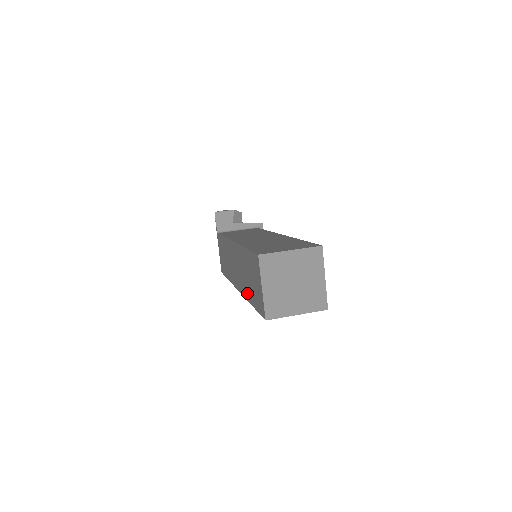
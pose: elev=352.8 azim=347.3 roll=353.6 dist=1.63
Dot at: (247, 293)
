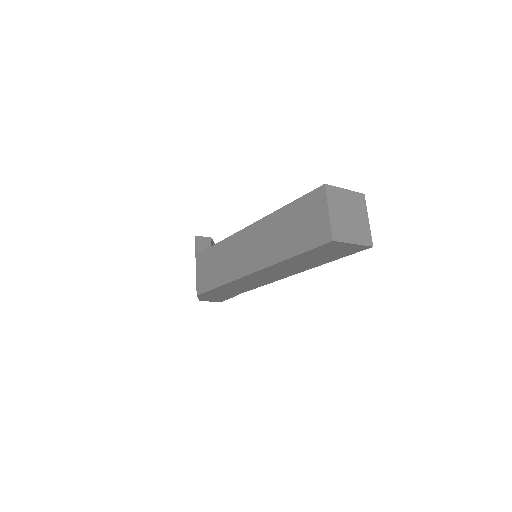
Dot at: (282, 252)
